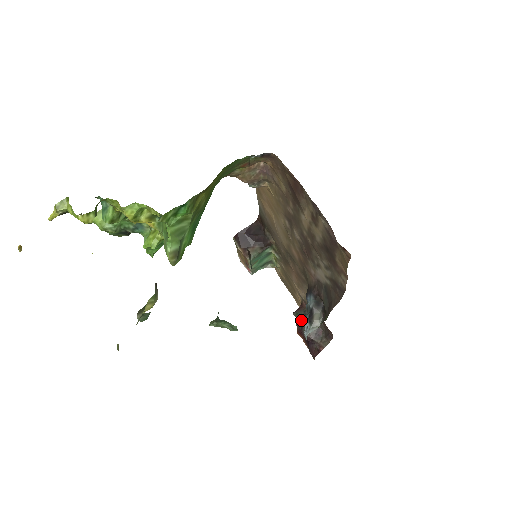
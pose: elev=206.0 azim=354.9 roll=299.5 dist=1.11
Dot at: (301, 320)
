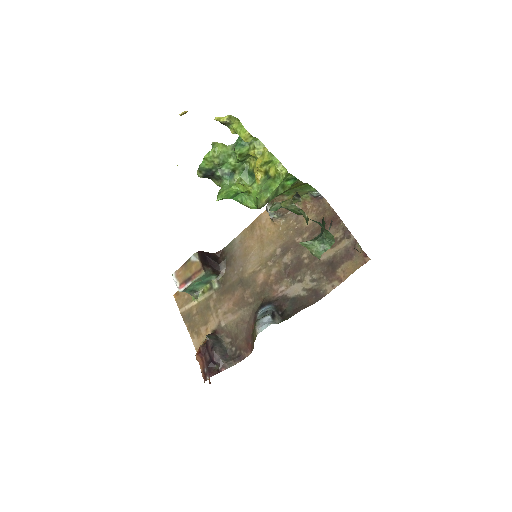
Dot at: (213, 341)
